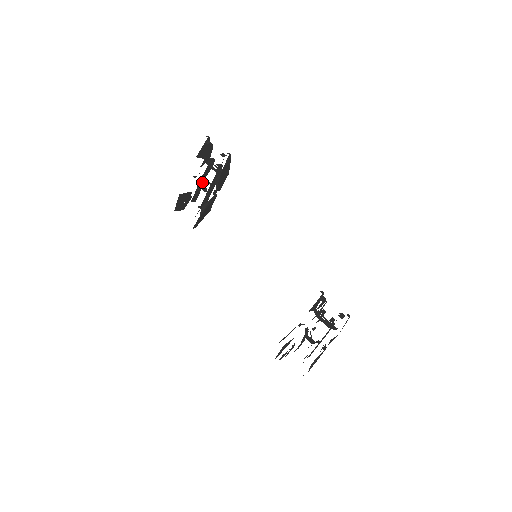
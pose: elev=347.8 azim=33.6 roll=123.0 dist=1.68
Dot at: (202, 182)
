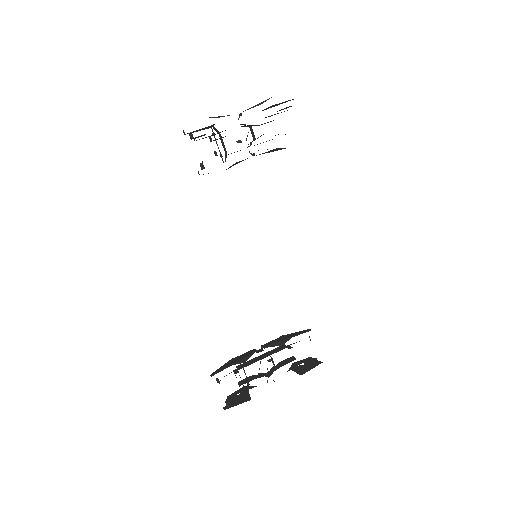
Dot at: occluded
